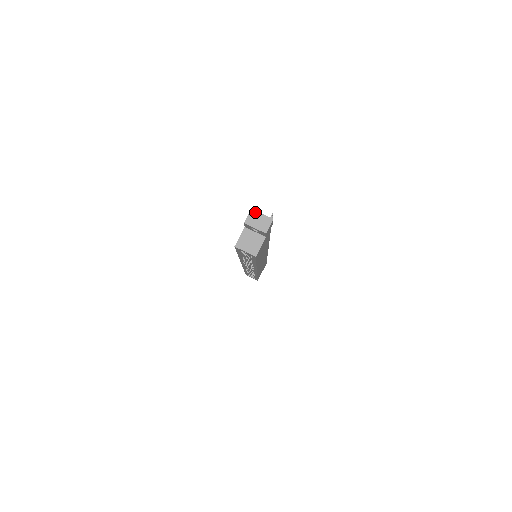
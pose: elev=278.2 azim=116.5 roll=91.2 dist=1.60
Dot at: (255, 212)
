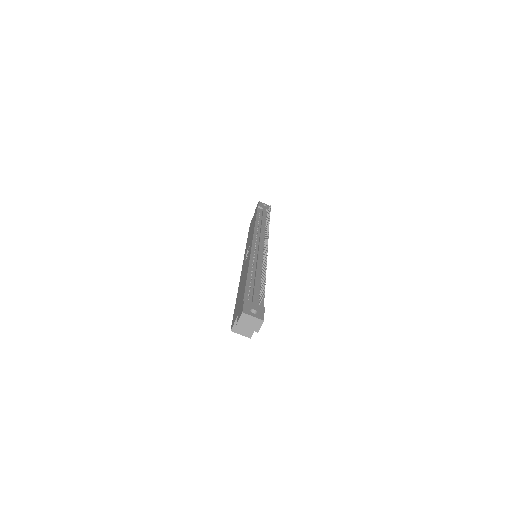
Dot at: (246, 315)
